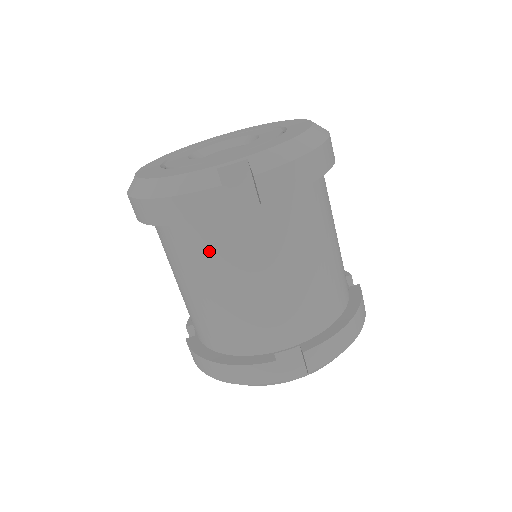
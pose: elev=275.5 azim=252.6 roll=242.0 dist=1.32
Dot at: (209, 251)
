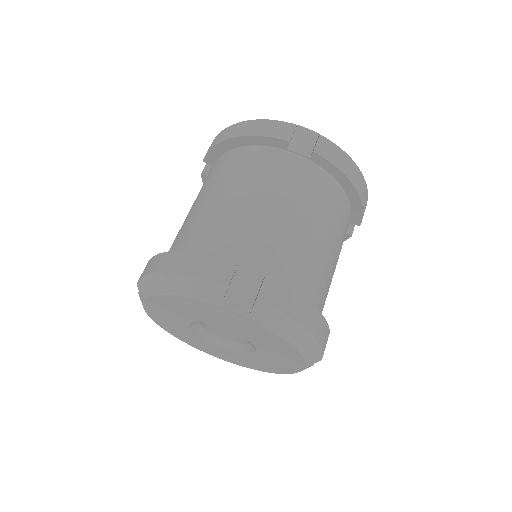
Dot at: (250, 168)
